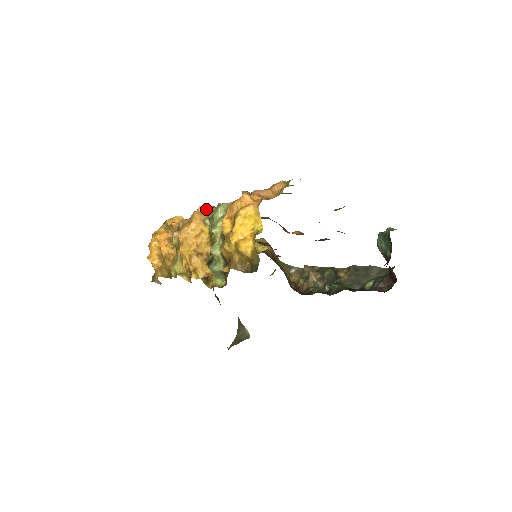
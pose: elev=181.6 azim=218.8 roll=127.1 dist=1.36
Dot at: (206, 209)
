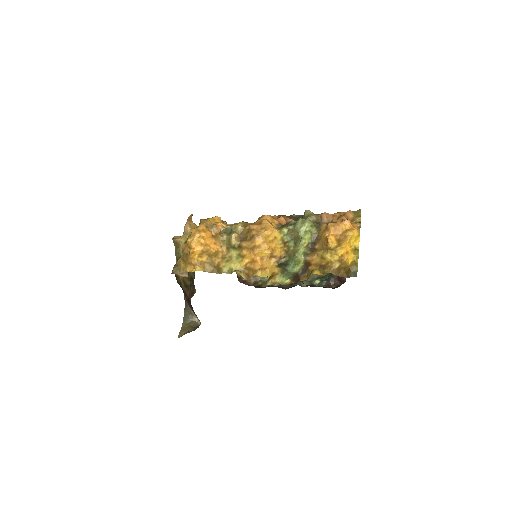
Dot at: (271, 219)
